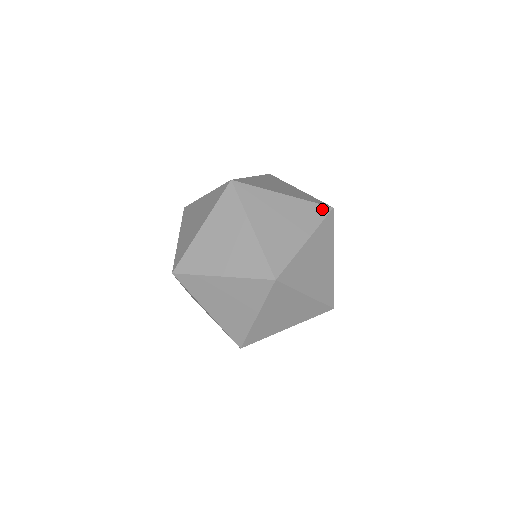
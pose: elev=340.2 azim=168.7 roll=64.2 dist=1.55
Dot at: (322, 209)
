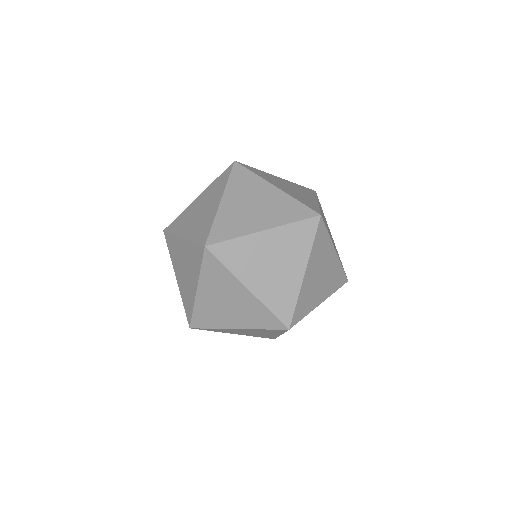
Dot at: (306, 211)
